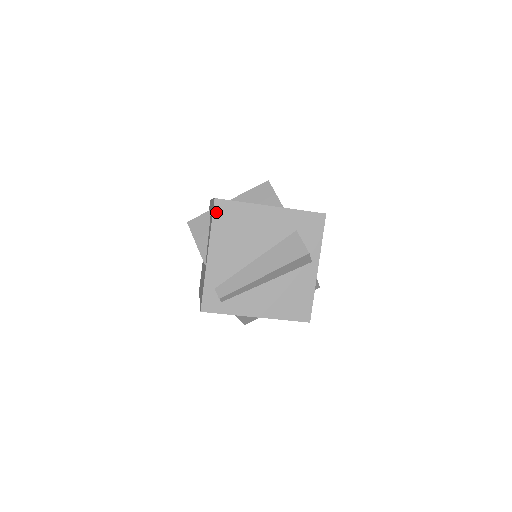
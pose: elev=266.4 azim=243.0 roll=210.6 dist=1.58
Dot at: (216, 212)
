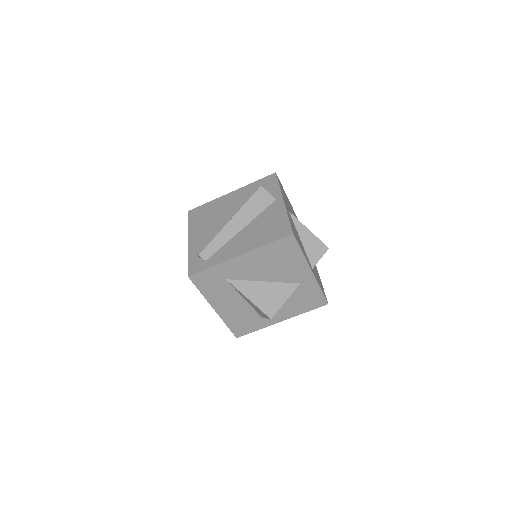
Dot at: (190, 217)
